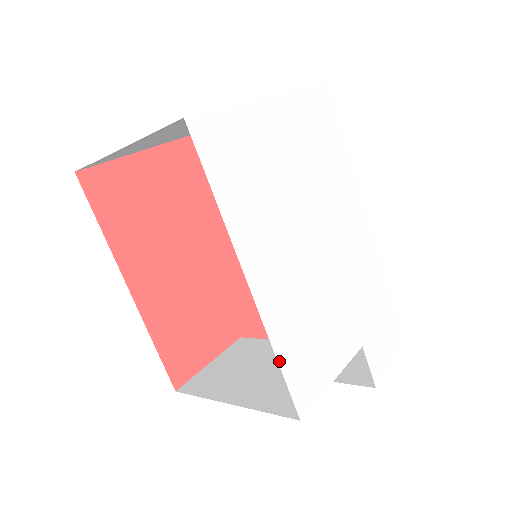
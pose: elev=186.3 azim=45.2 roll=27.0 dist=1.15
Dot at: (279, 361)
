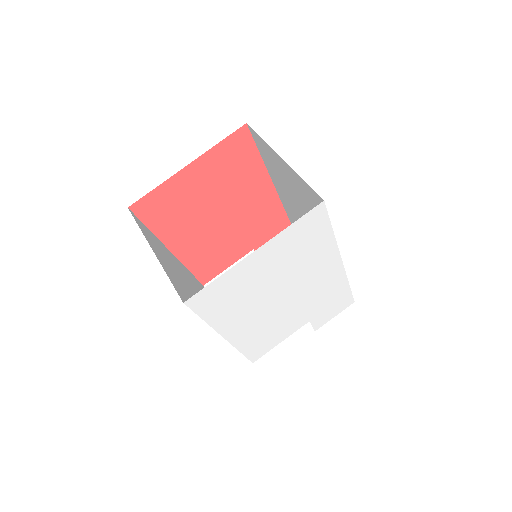
Dot at: (242, 352)
